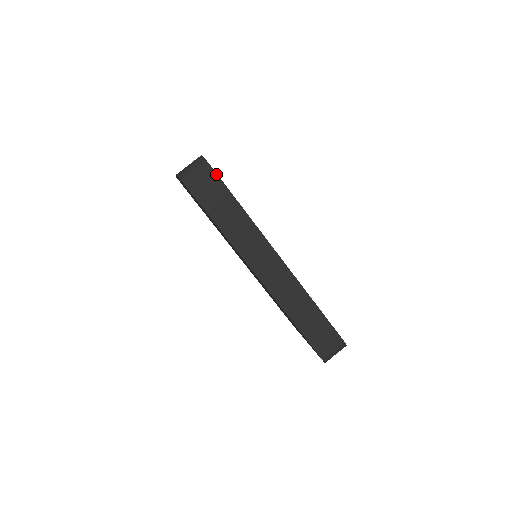
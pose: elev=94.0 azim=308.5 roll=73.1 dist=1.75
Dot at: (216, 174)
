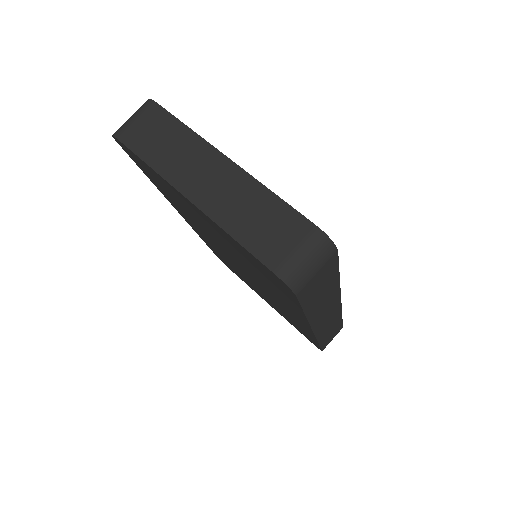
Dot at: (337, 258)
